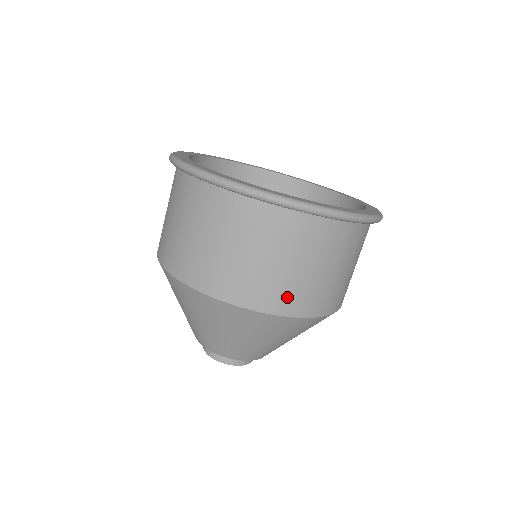
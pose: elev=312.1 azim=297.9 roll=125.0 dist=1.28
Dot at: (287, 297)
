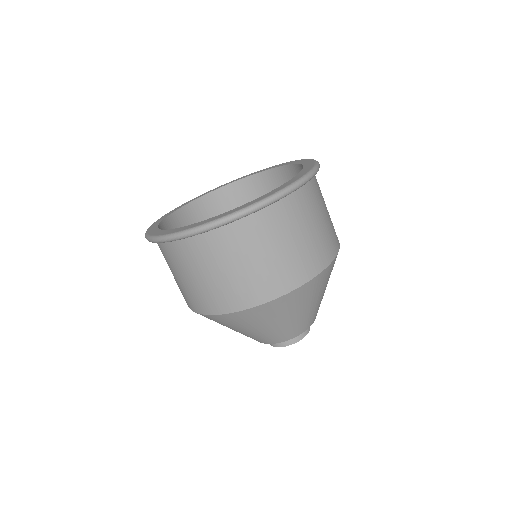
Dot at: (221, 299)
